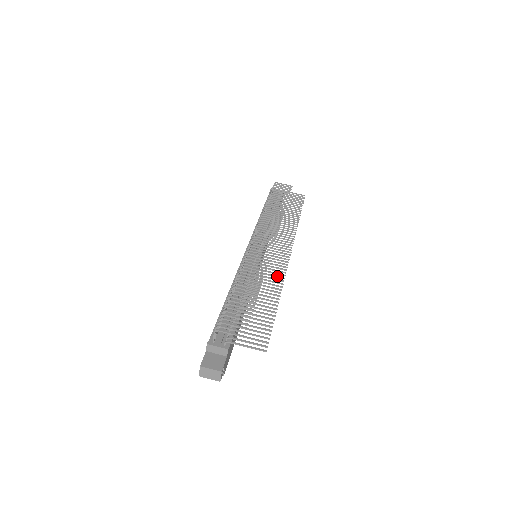
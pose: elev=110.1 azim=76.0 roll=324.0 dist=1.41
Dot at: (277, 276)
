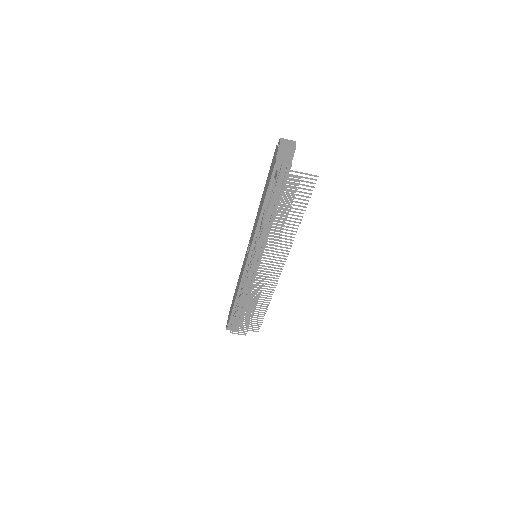
Dot at: occluded
